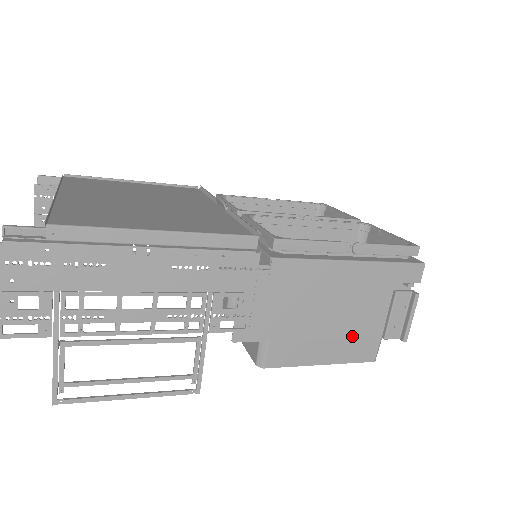
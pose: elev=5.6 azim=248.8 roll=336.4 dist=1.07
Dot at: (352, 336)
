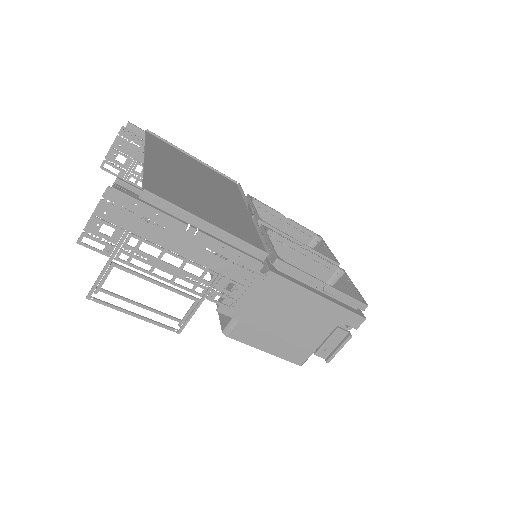
Dot at: (295, 343)
